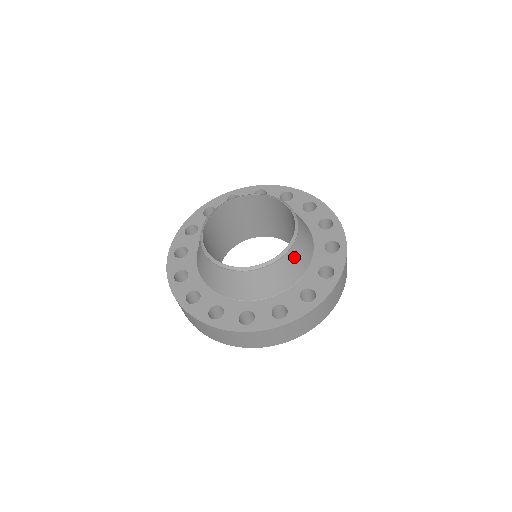
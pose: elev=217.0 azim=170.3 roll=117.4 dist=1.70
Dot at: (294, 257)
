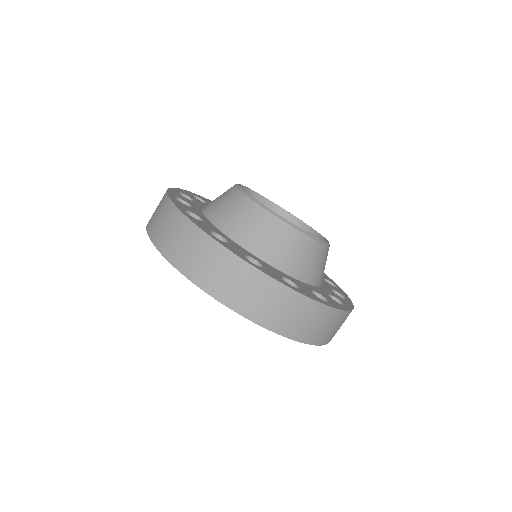
Dot at: occluded
